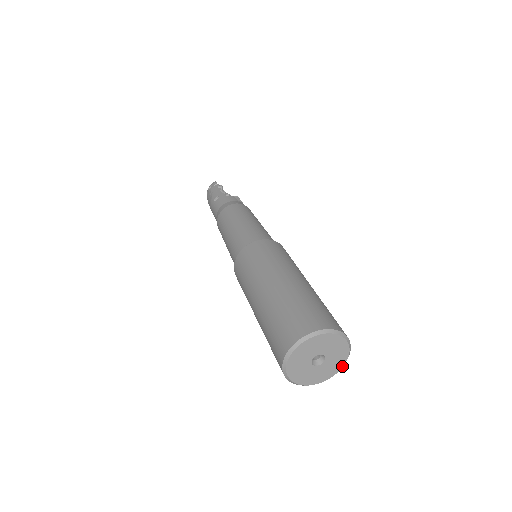
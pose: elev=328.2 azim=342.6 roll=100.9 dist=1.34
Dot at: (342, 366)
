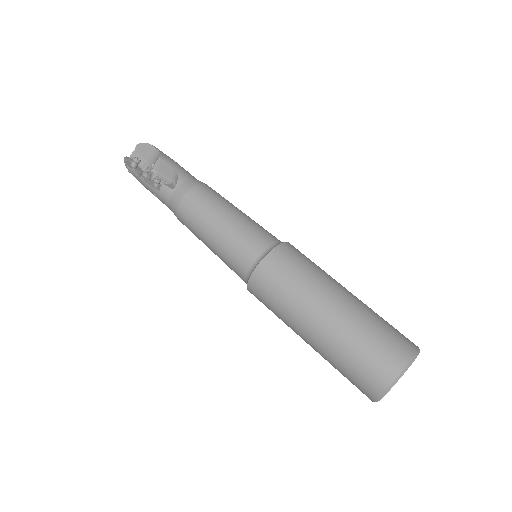
Dot at: occluded
